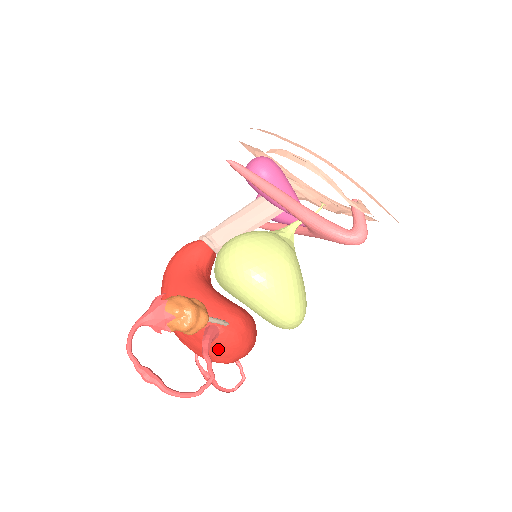
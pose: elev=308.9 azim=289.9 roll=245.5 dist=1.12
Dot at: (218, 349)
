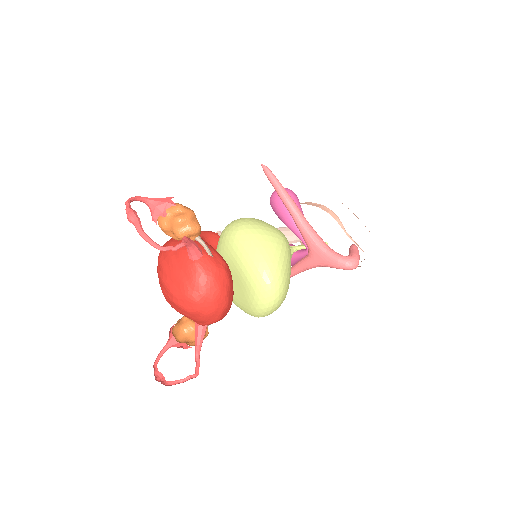
Dot at: (193, 274)
